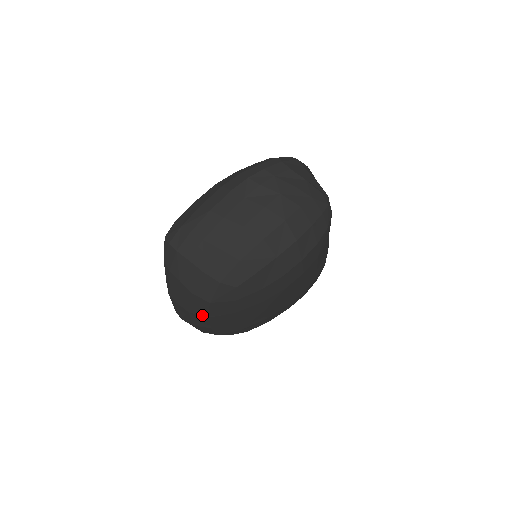
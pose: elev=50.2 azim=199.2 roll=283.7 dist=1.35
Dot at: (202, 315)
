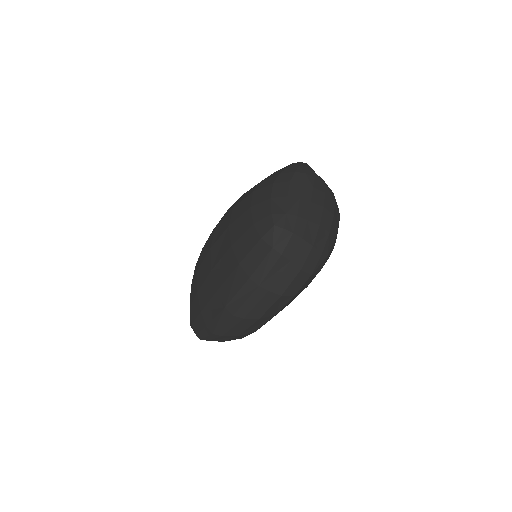
Dot at: (292, 294)
